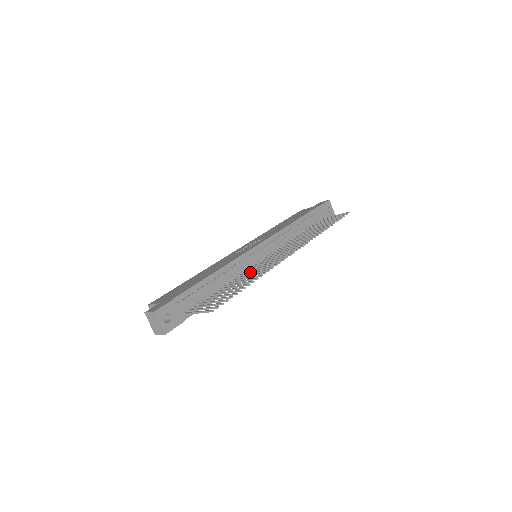
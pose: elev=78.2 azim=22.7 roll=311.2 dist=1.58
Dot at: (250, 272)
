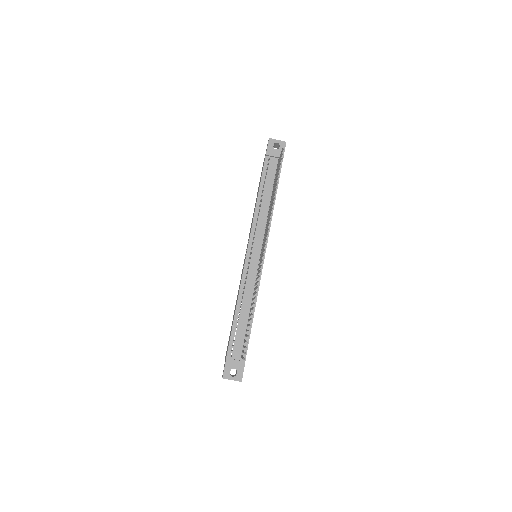
Dot at: occluded
